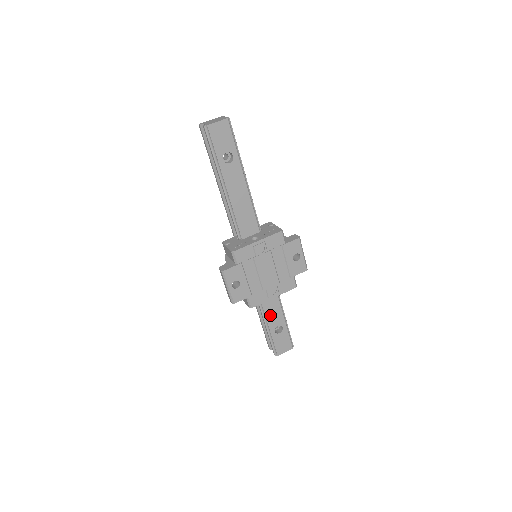
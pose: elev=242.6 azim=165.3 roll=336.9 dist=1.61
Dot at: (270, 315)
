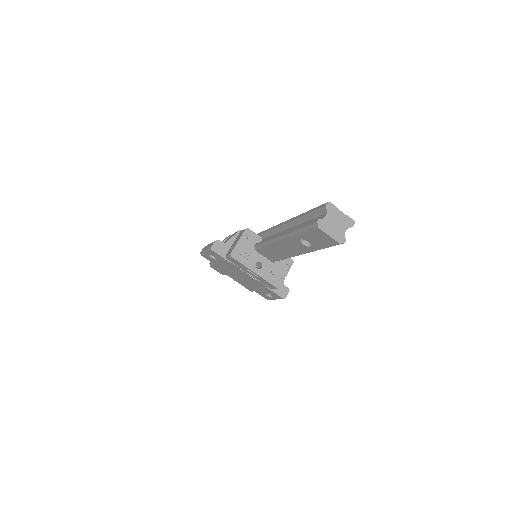
Dot at: occluded
